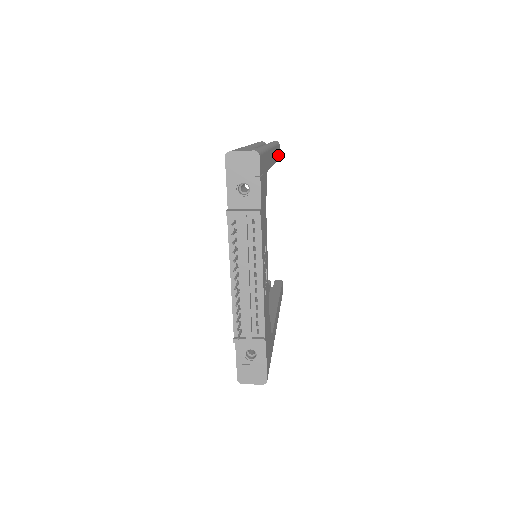
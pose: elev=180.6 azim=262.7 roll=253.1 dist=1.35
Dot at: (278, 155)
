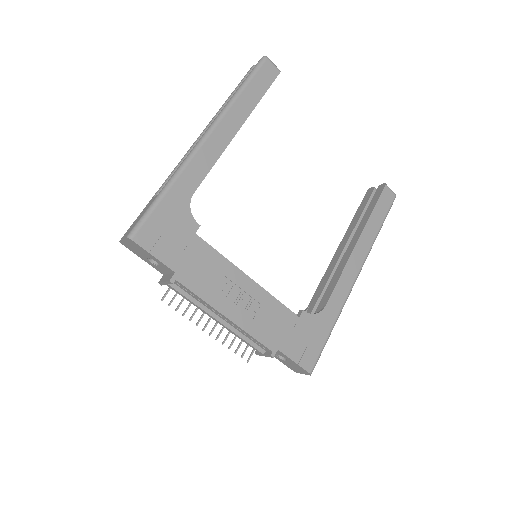
Dot at: (265, 84)
